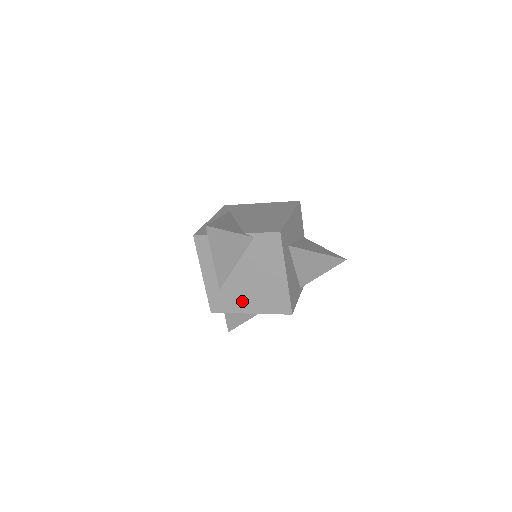
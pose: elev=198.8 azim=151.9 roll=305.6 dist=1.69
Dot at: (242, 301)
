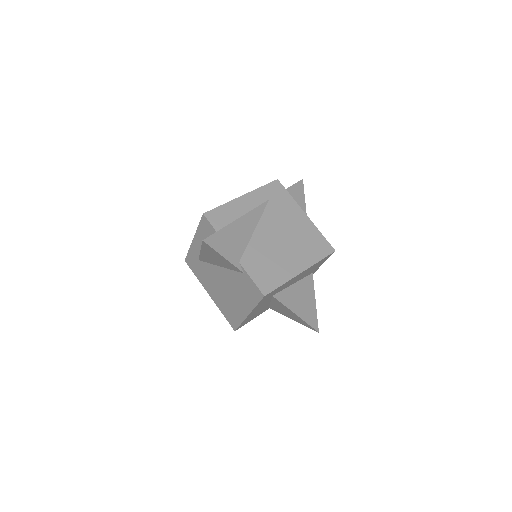
Dot at: (209, 284)
